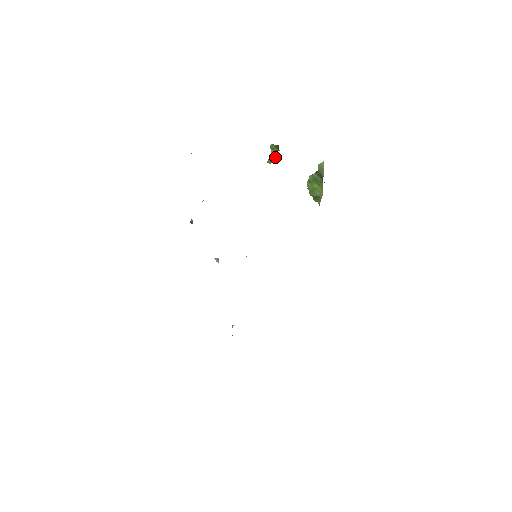
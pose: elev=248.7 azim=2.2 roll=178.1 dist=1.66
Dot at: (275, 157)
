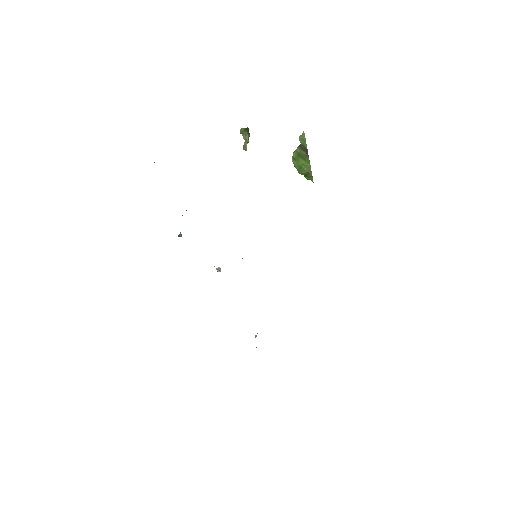
Dot at: (248, 142)
